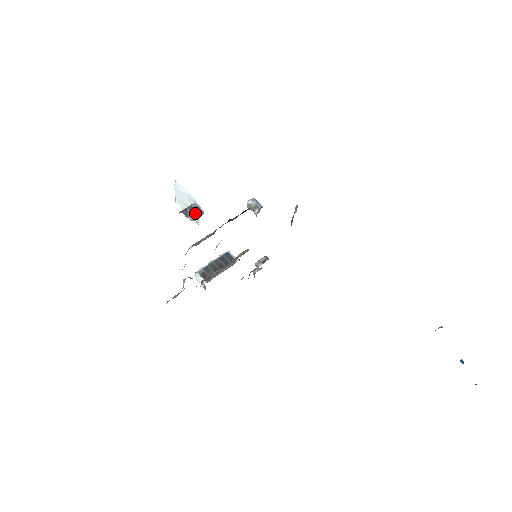
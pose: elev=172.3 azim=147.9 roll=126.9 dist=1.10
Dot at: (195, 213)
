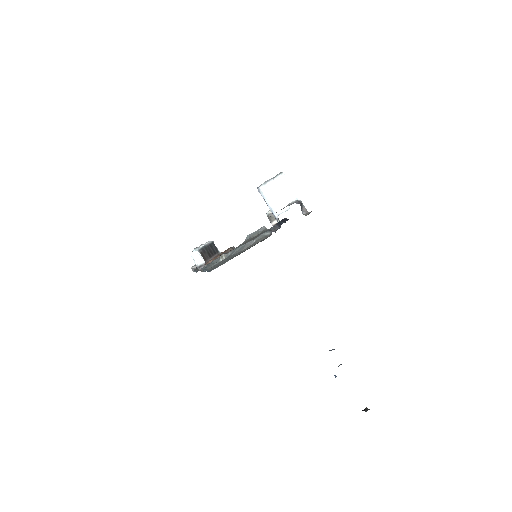
Dot at: occluded
